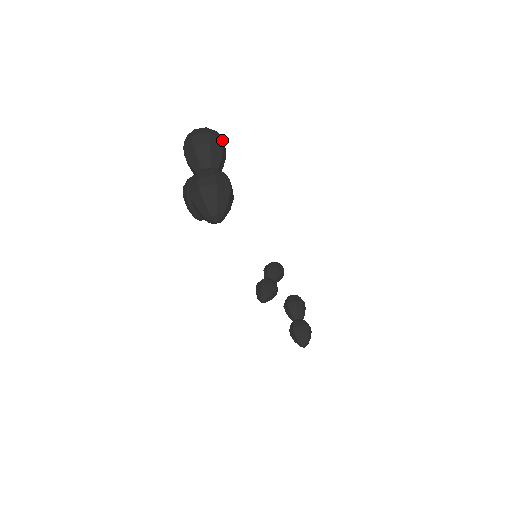
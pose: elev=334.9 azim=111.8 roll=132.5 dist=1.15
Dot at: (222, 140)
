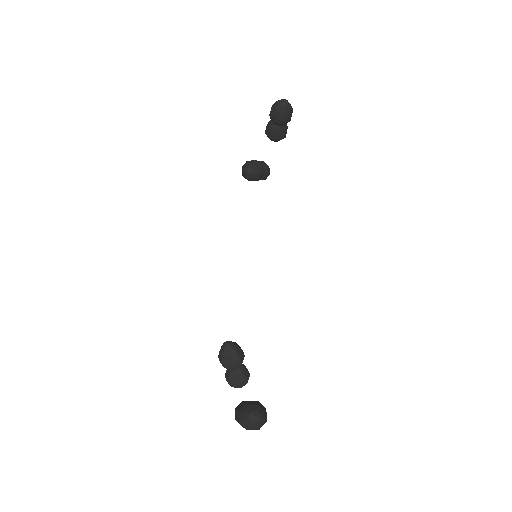
Dot at: occluded
